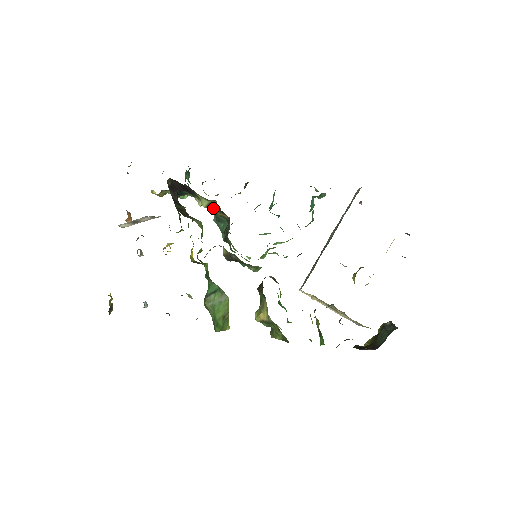
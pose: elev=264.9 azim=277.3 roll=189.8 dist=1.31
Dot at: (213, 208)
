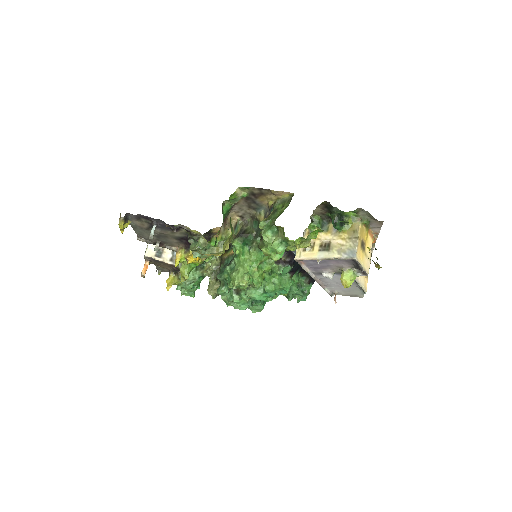
Dot at: (226, 251)
